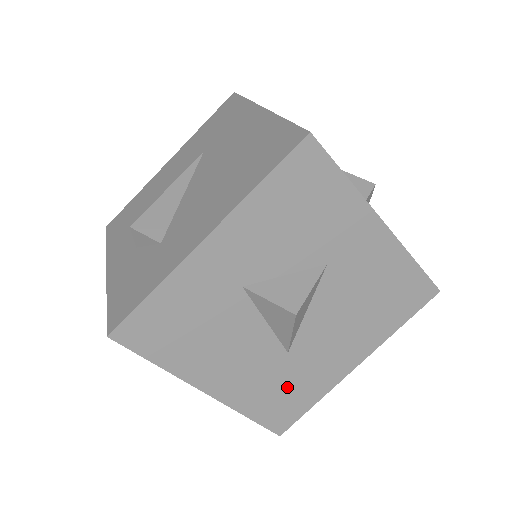
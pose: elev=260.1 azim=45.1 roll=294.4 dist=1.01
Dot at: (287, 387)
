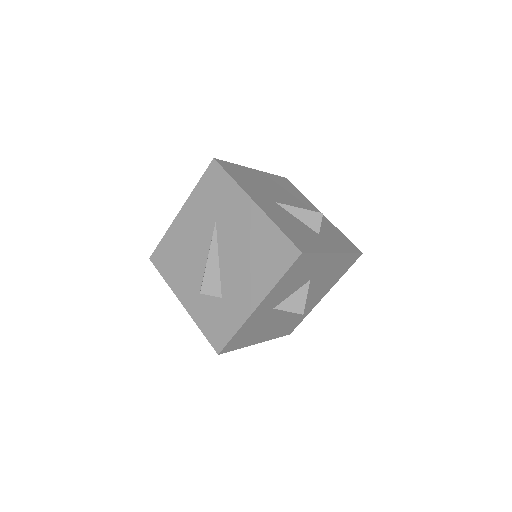
Dot at: (293, 321)
